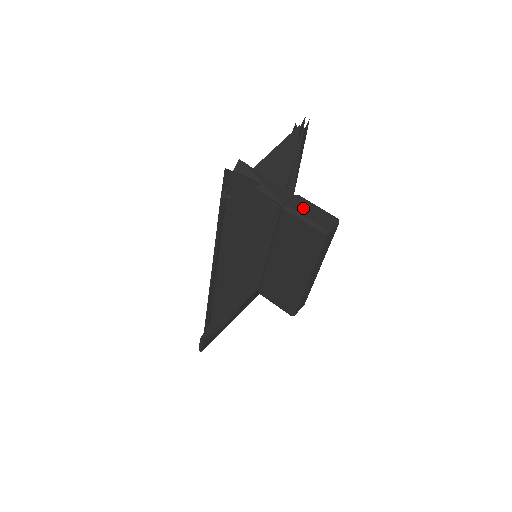
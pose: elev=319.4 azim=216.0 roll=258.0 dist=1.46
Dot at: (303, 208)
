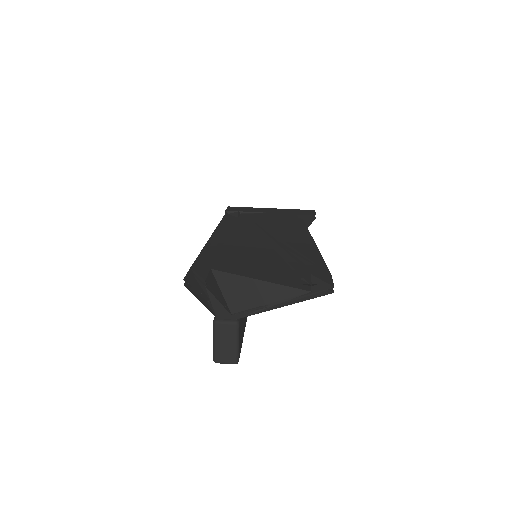
Dot at: (224, 336)
